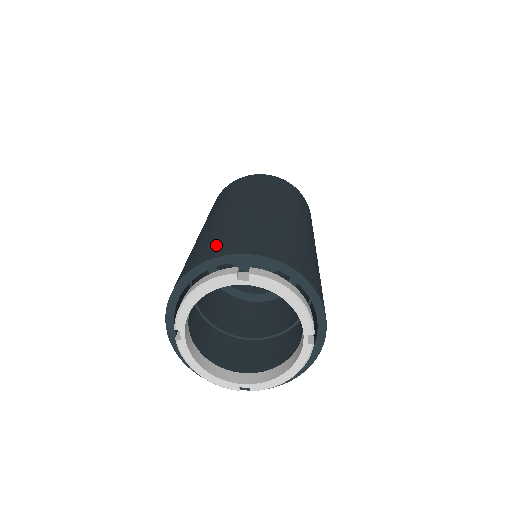
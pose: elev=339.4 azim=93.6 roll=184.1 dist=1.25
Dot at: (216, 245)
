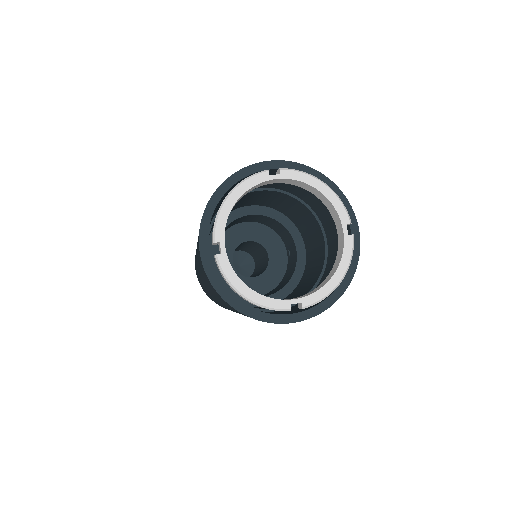
Dot at: occluded
